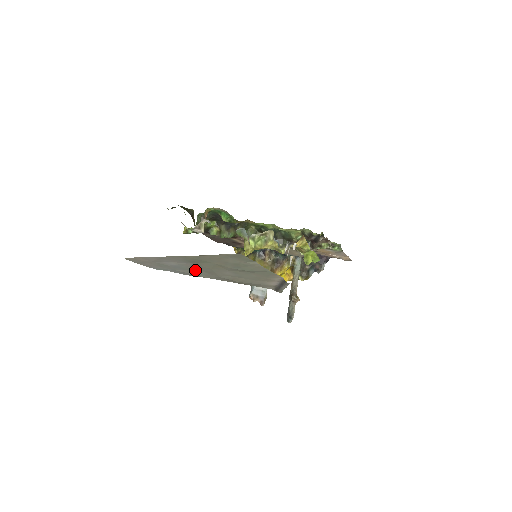
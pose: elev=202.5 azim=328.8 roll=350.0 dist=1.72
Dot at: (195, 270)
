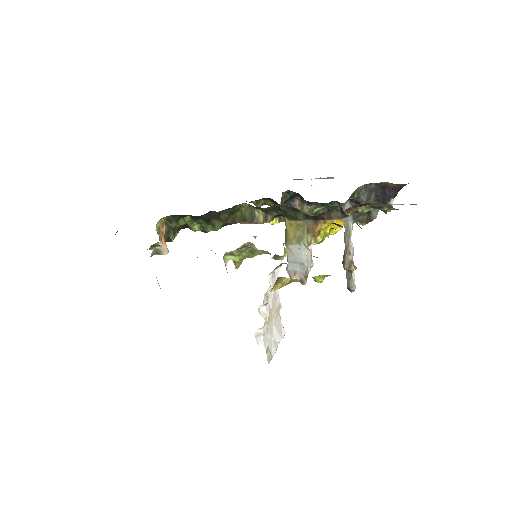
Dot at: occluded
